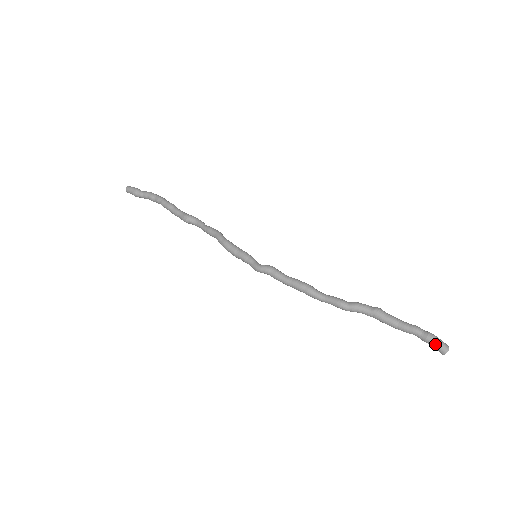
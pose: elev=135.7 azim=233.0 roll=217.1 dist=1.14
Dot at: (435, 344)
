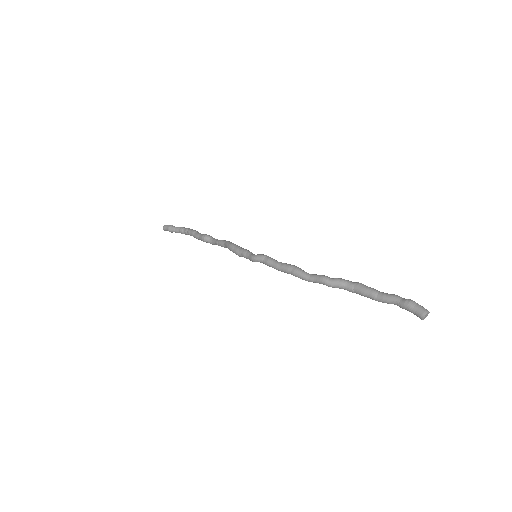
Dot at: (414, 307)
